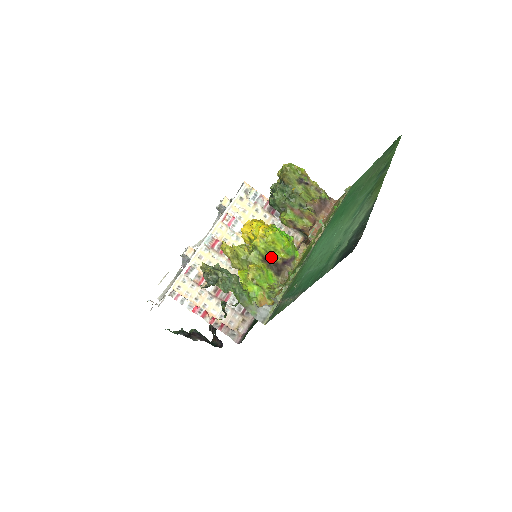
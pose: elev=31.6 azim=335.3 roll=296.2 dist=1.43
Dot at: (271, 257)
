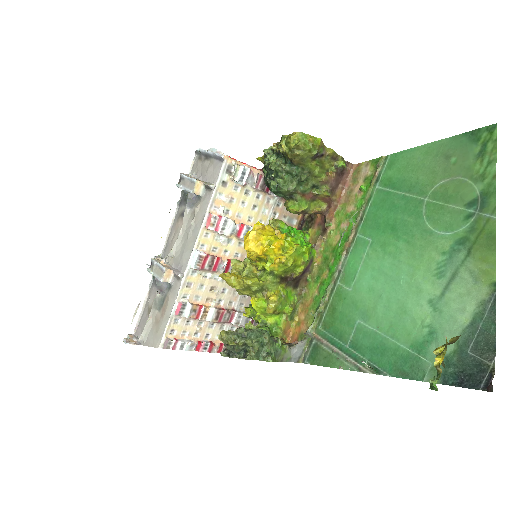
Dot at: (289, 273)
